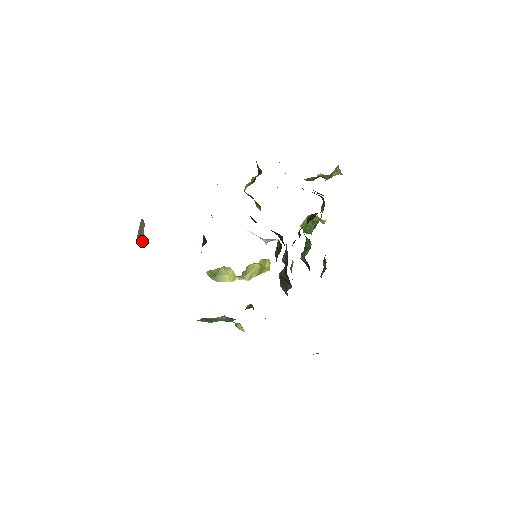
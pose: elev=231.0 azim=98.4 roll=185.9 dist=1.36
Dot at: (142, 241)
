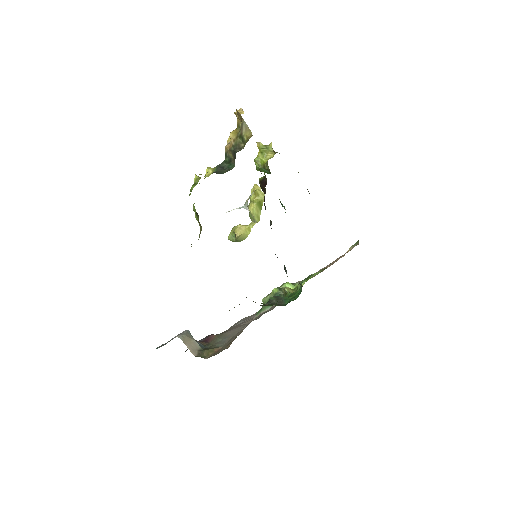
Dot at: (195, 341)
